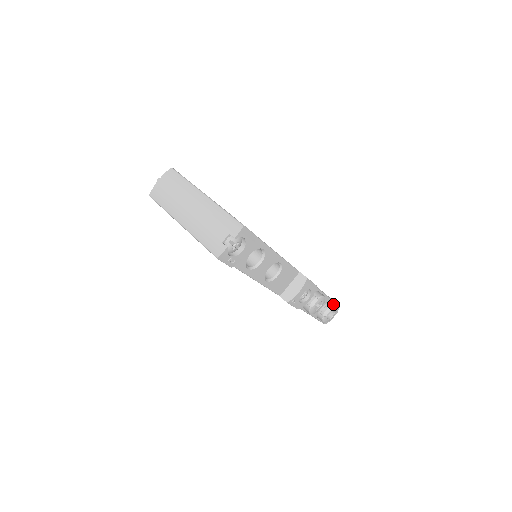
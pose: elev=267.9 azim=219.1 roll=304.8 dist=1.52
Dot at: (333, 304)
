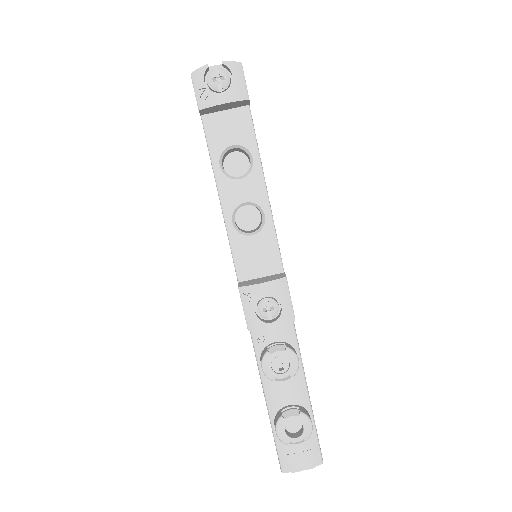
Dot at: (309, 415)
